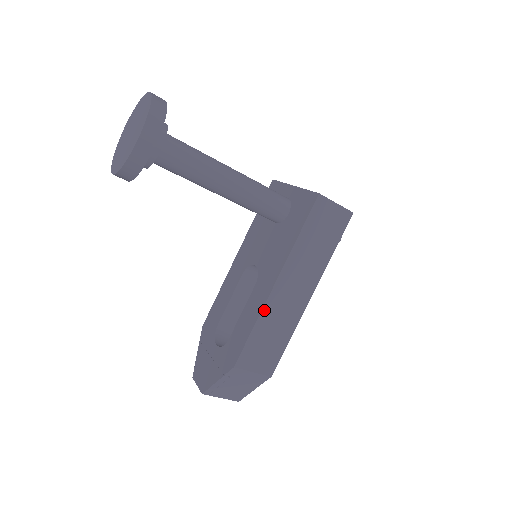
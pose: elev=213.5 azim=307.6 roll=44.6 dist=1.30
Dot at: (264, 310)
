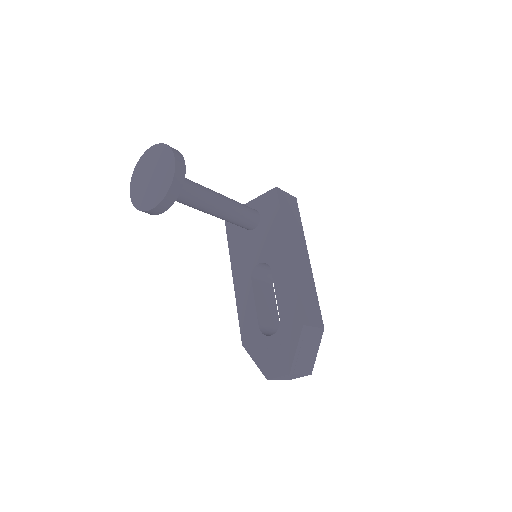
Dot at: (294, 274)
